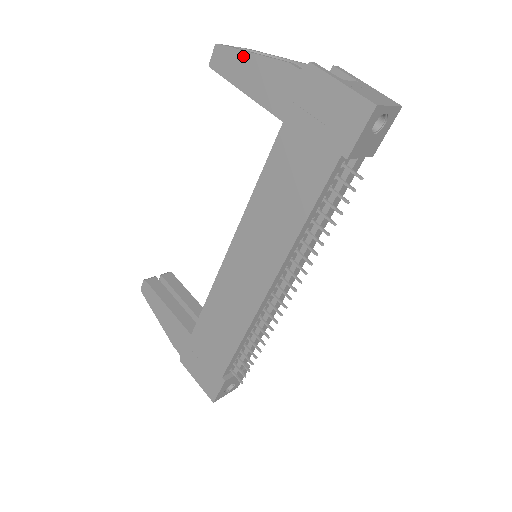
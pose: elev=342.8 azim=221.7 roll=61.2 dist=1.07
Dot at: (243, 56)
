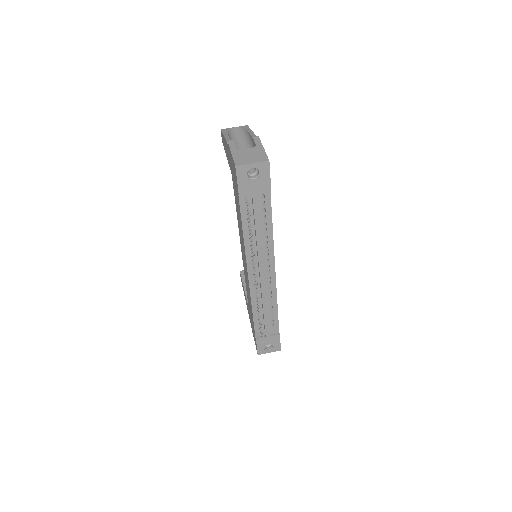
Dot at: (223, 137)
